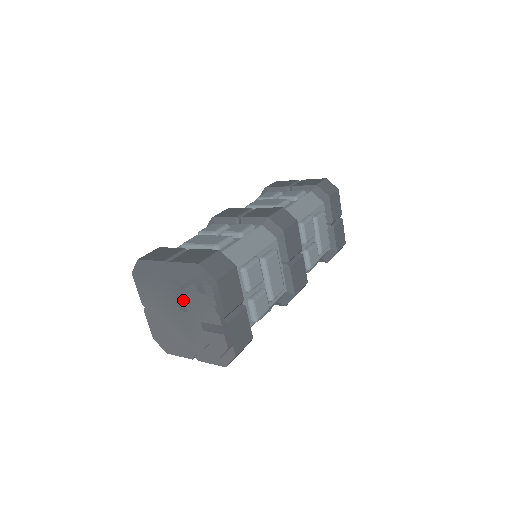
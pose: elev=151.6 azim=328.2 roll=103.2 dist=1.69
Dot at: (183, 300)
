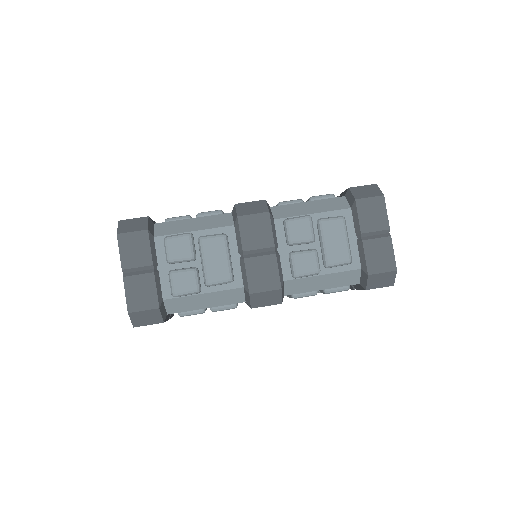
Dot at: occluded
